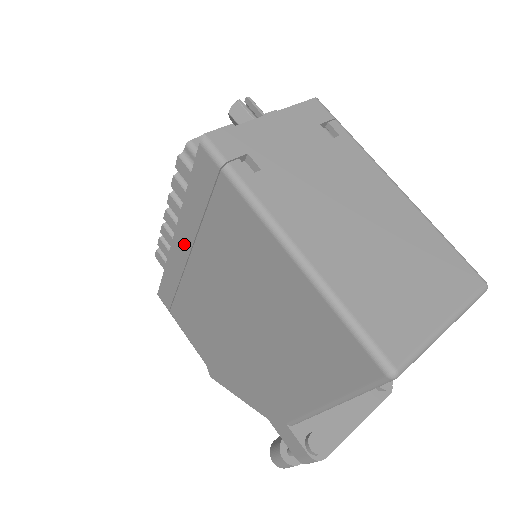
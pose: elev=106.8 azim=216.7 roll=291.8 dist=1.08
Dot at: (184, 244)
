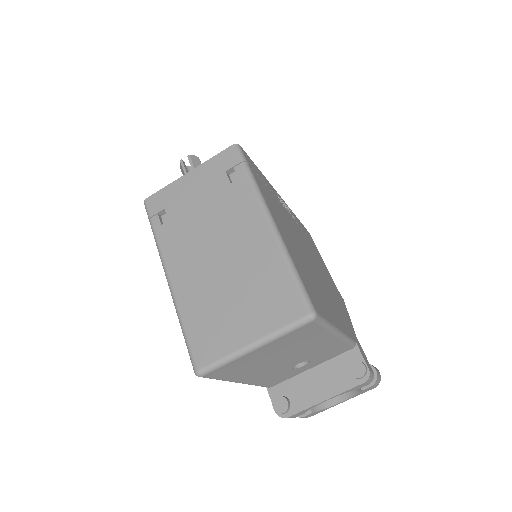
Dot at: occluded
